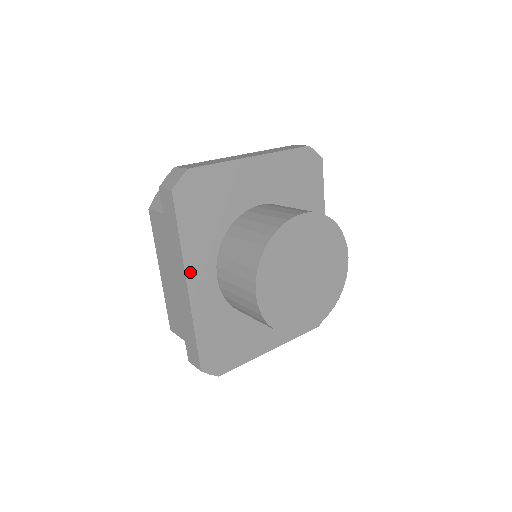
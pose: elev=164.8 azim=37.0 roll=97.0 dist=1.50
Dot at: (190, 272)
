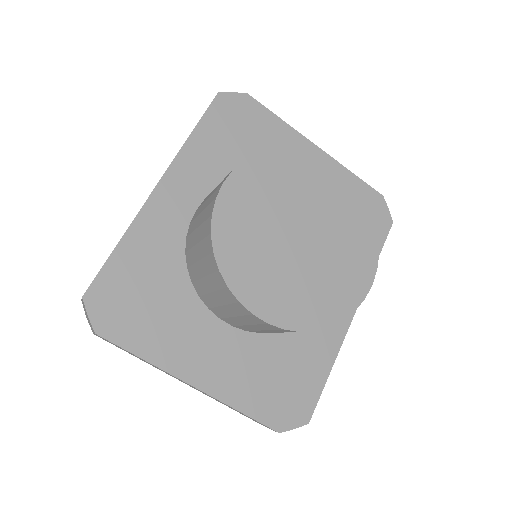
Dot at: (173, 174)
